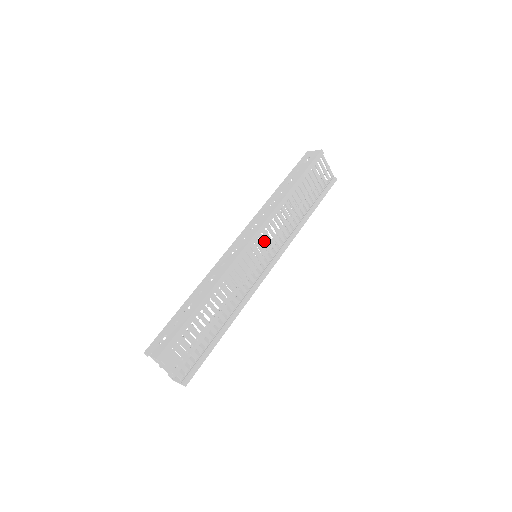
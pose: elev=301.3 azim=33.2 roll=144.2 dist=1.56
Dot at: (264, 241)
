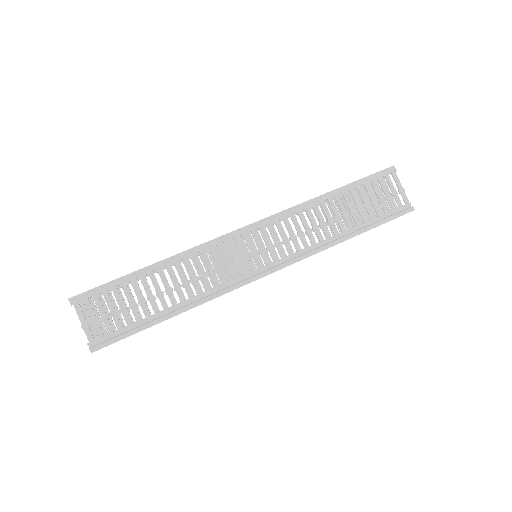
Dot at: (266, 236)
